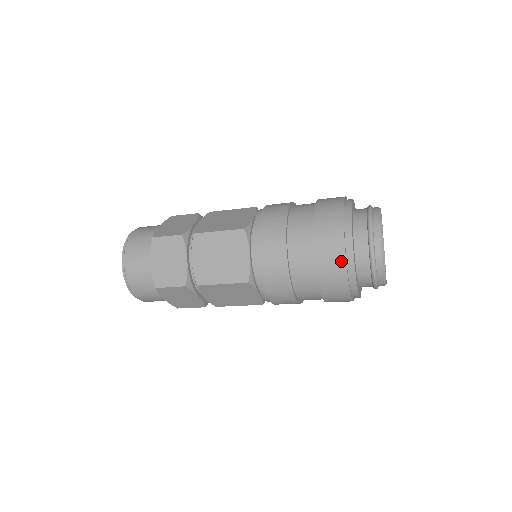
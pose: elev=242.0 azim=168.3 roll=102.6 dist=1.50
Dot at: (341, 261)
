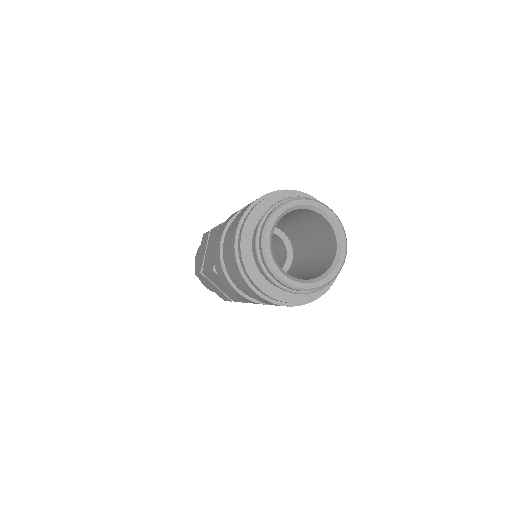
Dot at: (263, 299)
